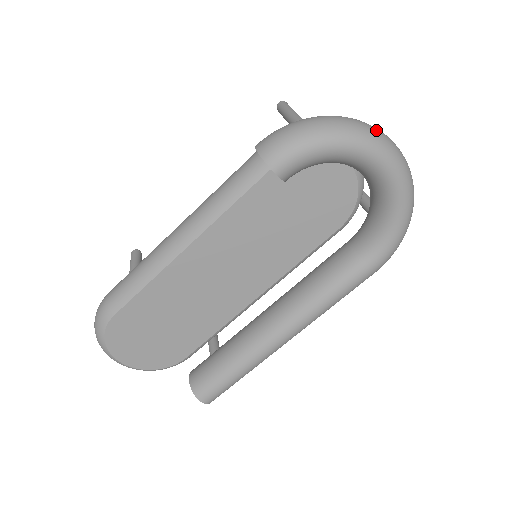
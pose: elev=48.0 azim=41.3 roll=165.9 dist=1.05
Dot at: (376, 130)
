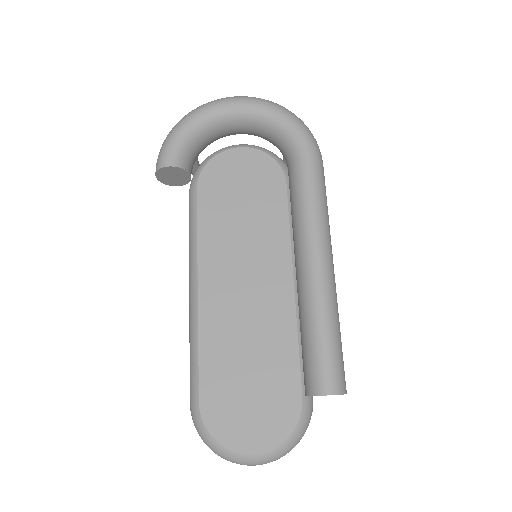
Dot at: occluded
